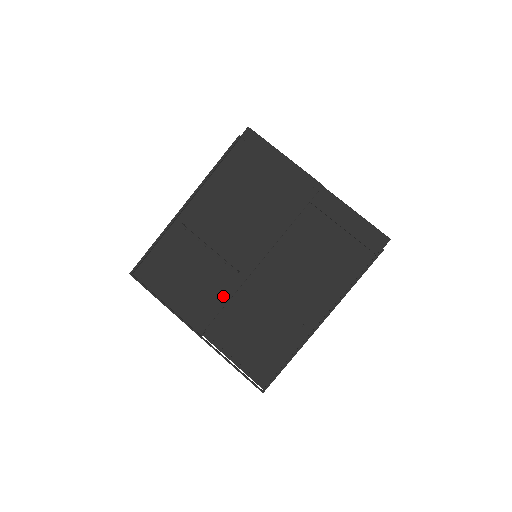
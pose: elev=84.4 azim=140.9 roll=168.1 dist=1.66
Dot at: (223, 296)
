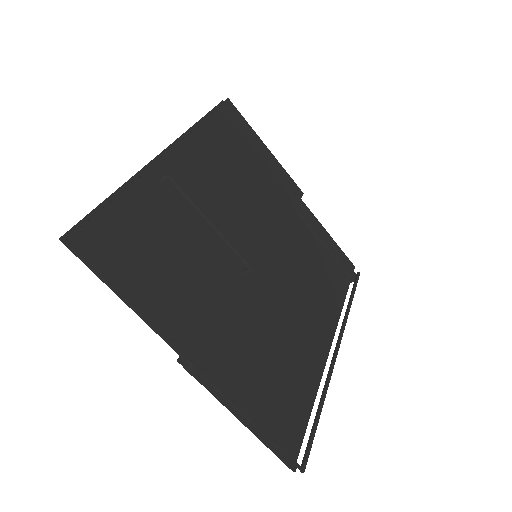
Dot at: (229, 307)
